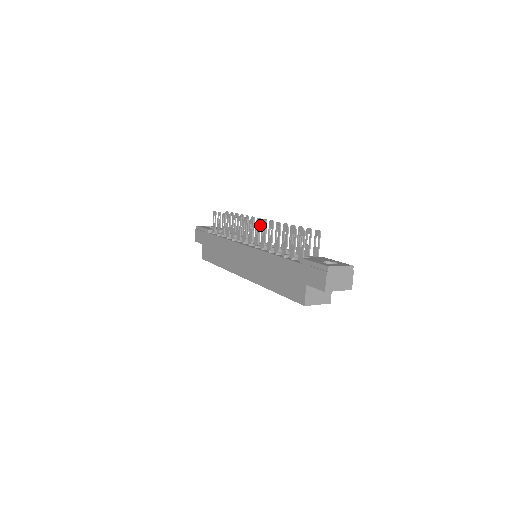
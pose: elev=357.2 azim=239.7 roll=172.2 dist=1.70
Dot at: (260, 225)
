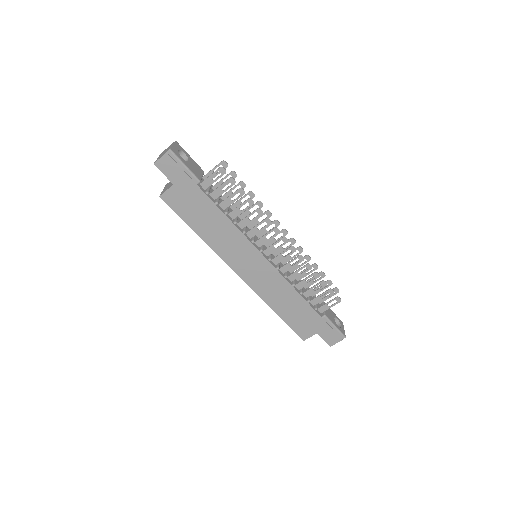
Dot at: occluded
